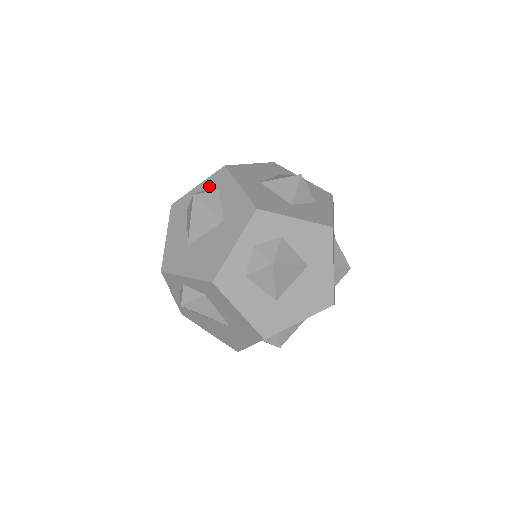
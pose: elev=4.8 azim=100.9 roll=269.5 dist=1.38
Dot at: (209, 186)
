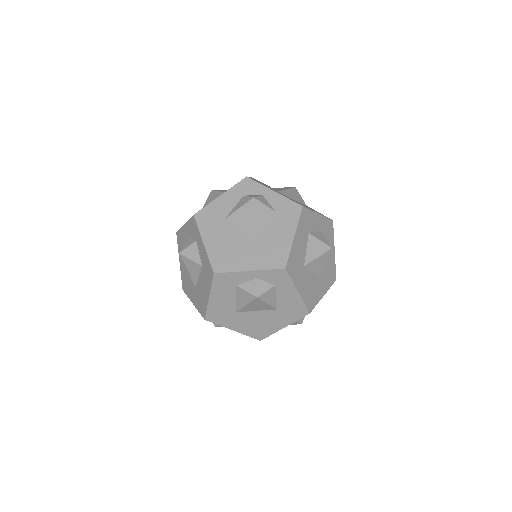
Dot at: (265, 278)
